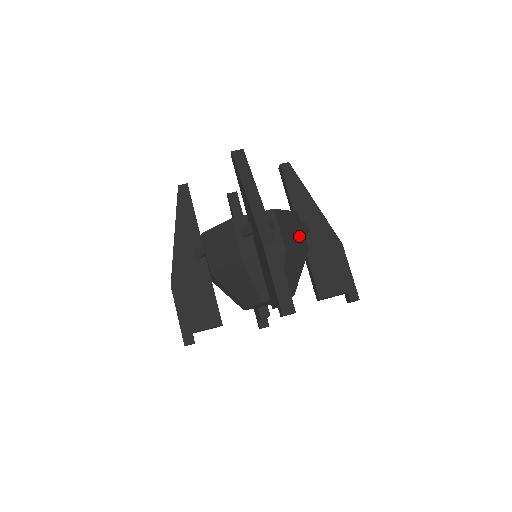
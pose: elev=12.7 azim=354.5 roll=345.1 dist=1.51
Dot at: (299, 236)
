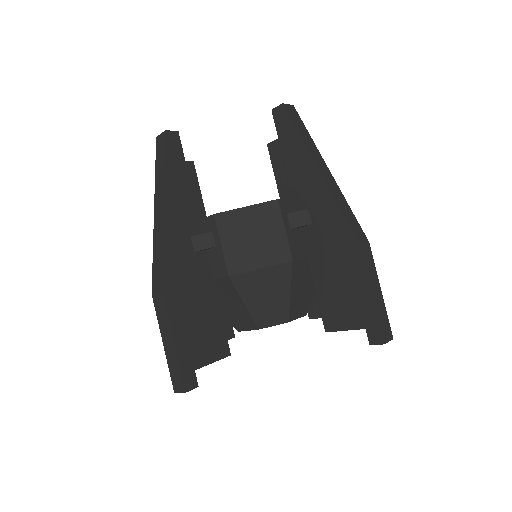
Dot at: (270, 244)
